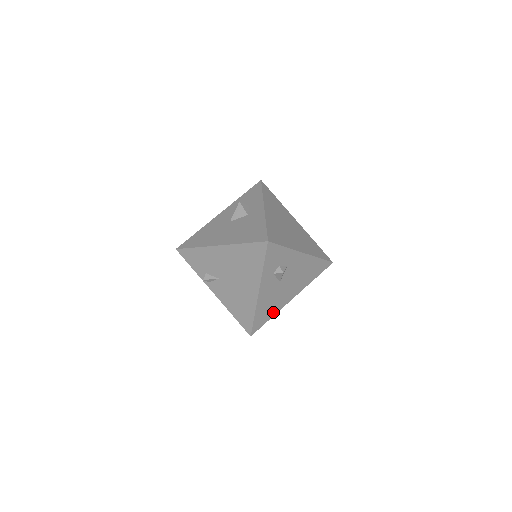
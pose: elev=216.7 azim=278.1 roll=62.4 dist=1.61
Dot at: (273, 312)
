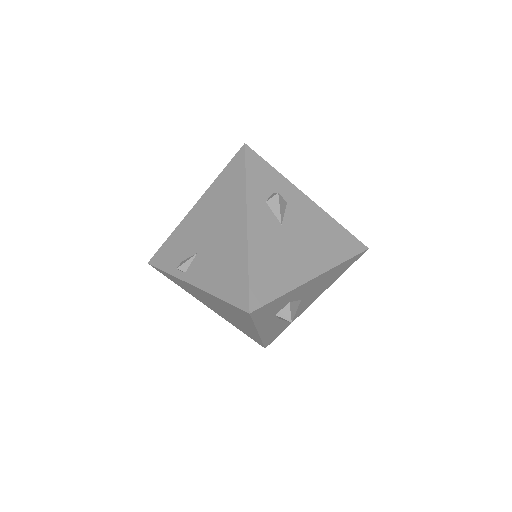
Dot at: (284, 284)
